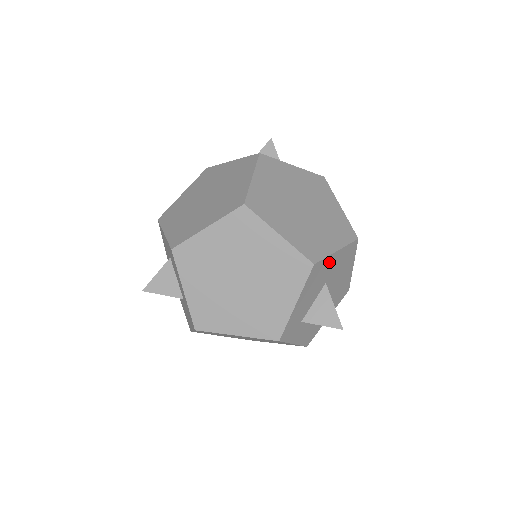
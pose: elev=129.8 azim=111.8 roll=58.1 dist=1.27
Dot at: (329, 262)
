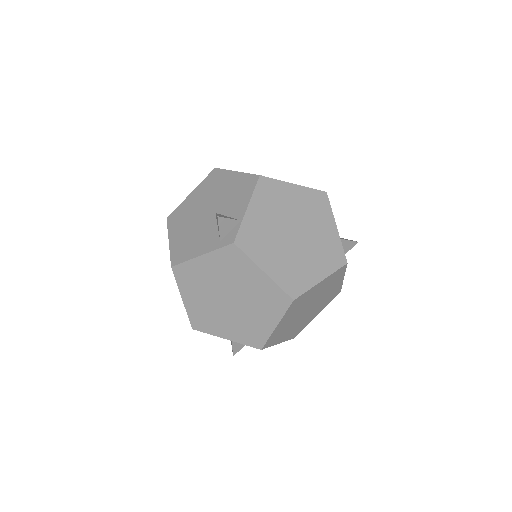
Dot at: occluded
